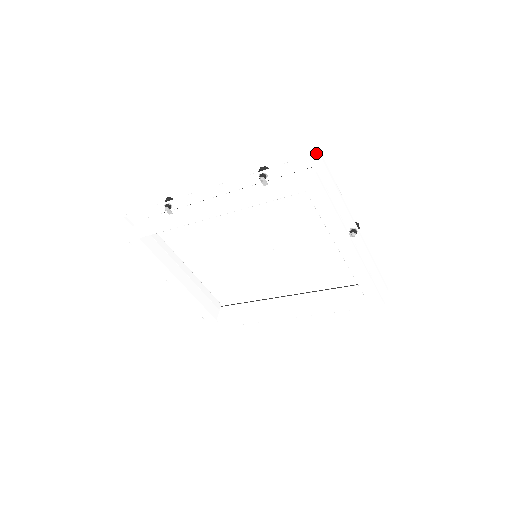
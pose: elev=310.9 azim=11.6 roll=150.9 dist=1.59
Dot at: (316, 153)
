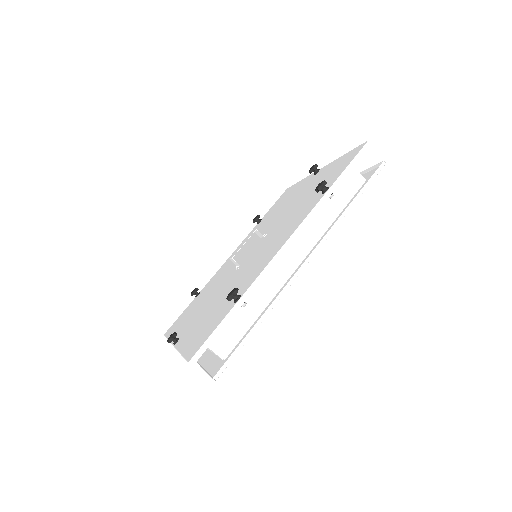
Dot at: (368, 143)
